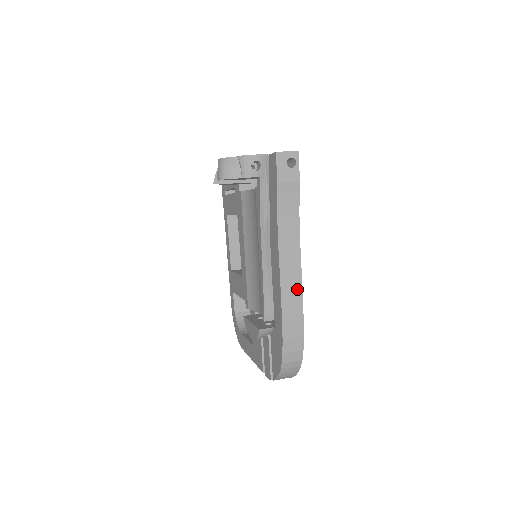
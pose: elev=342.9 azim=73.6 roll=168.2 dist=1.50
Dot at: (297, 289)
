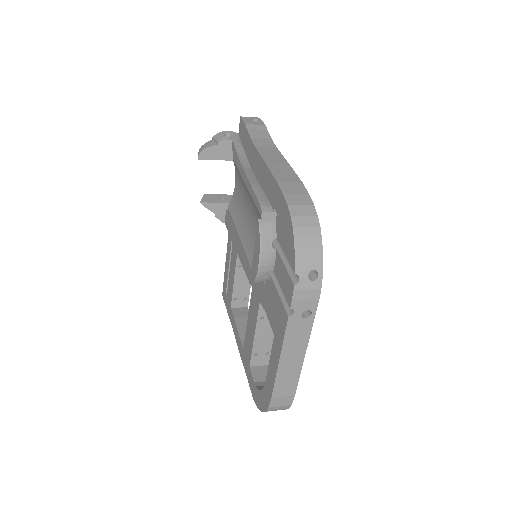
Dot at: (286, 168)
